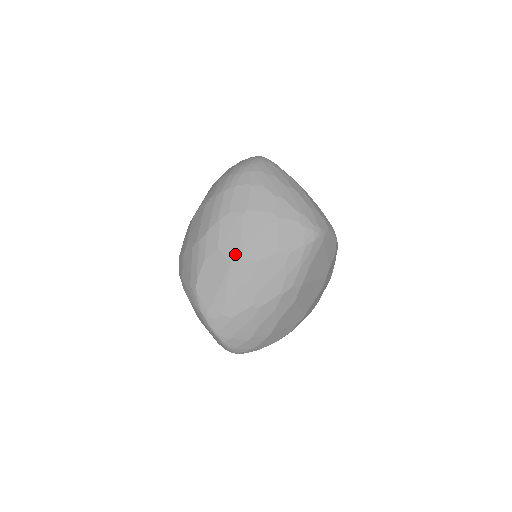
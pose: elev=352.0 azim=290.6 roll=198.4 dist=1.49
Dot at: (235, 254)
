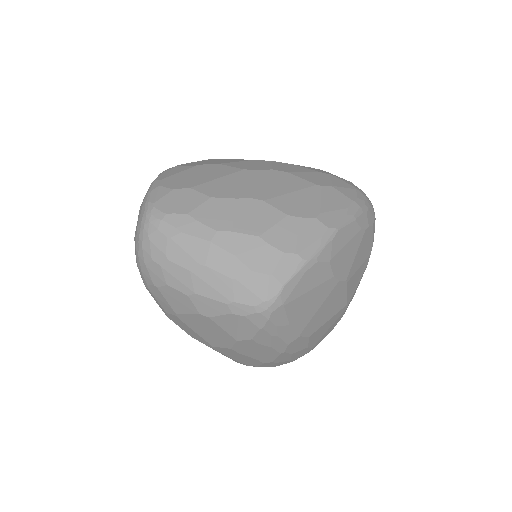
Dot at: (206, 343)
